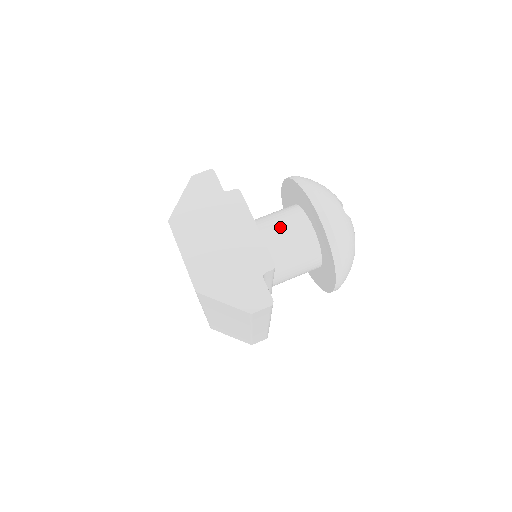
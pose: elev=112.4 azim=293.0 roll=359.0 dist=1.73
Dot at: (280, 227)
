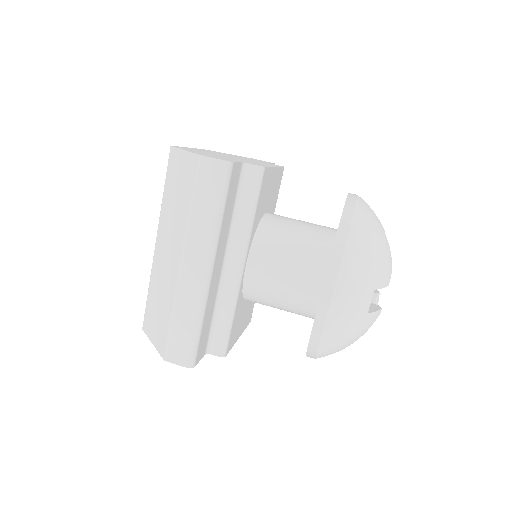
Dot at: occluded
